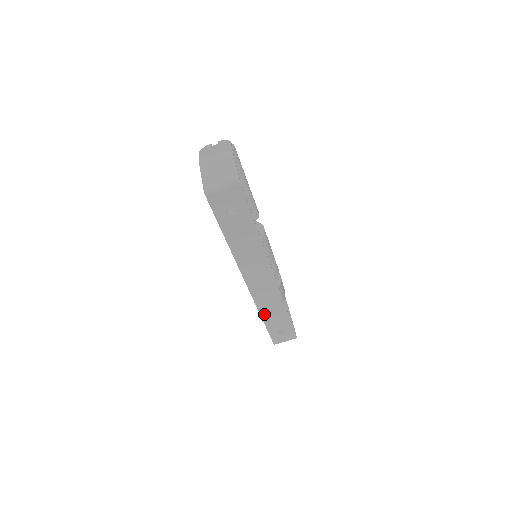
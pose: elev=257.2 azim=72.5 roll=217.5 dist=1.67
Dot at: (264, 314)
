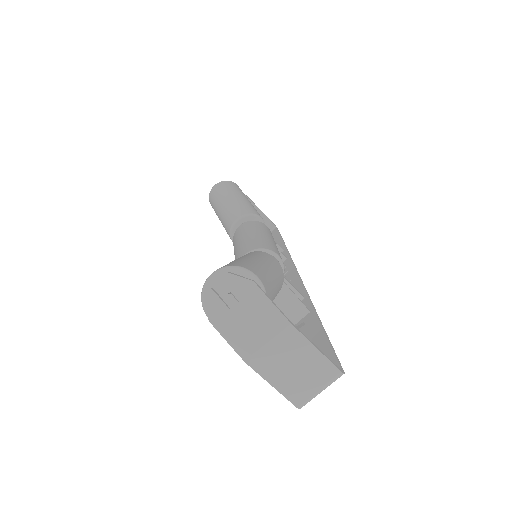
Dot at: occluded
